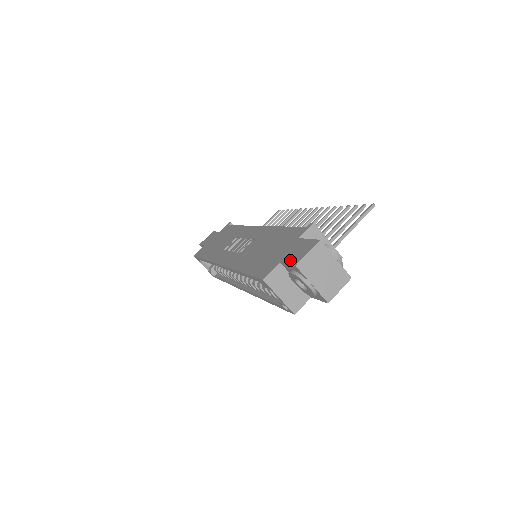
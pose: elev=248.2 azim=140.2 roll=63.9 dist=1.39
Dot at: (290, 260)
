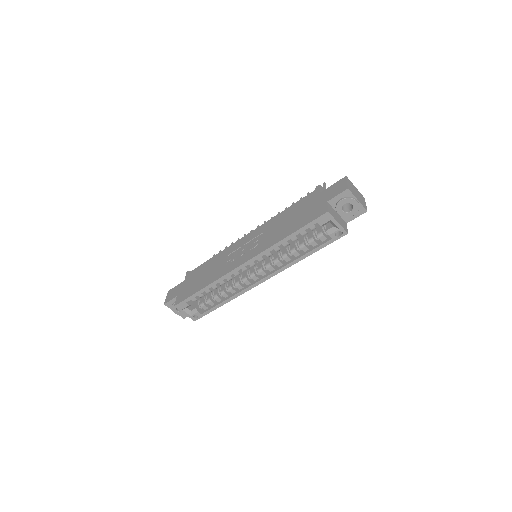
Dot at: (337, 193)
